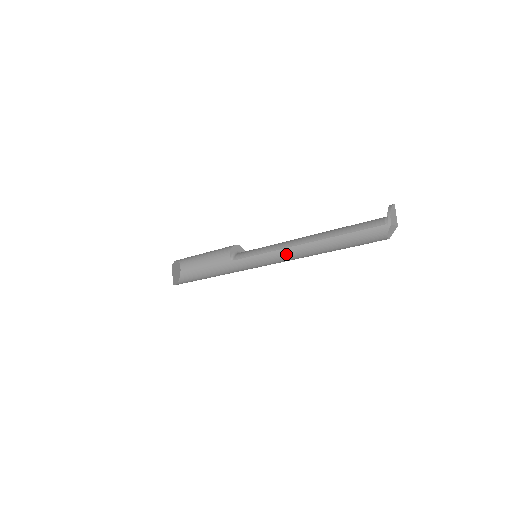
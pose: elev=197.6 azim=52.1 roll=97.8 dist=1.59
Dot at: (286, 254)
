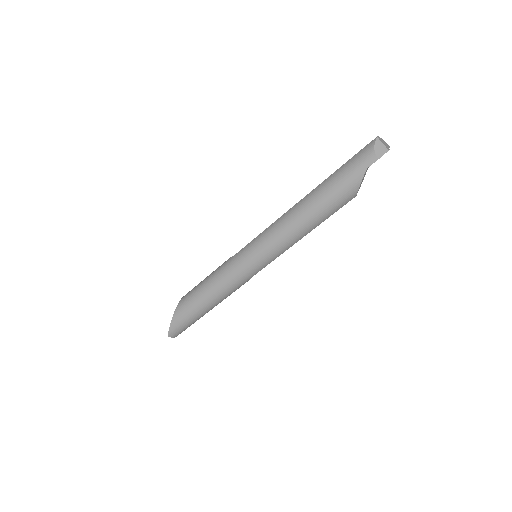
Dot at: (280, 222)
